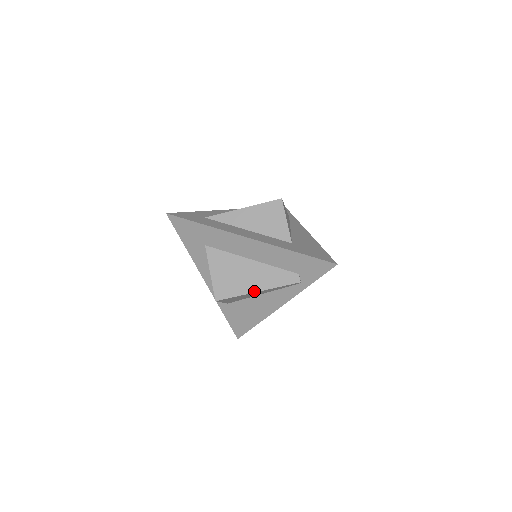
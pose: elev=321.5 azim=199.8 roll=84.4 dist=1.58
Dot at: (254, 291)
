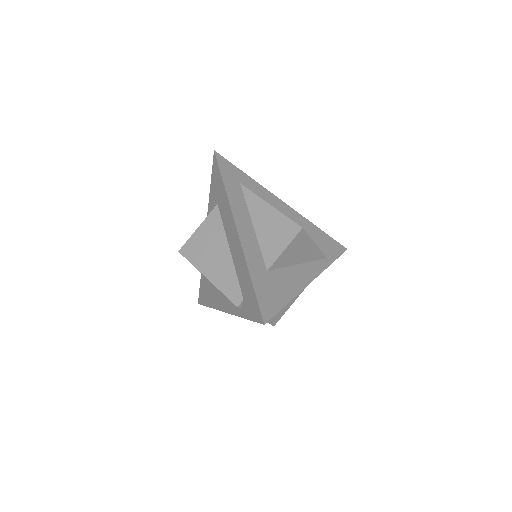
Dot at: (205, 274)
